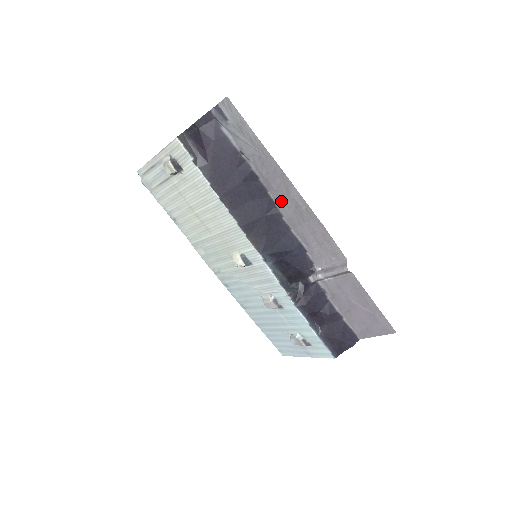
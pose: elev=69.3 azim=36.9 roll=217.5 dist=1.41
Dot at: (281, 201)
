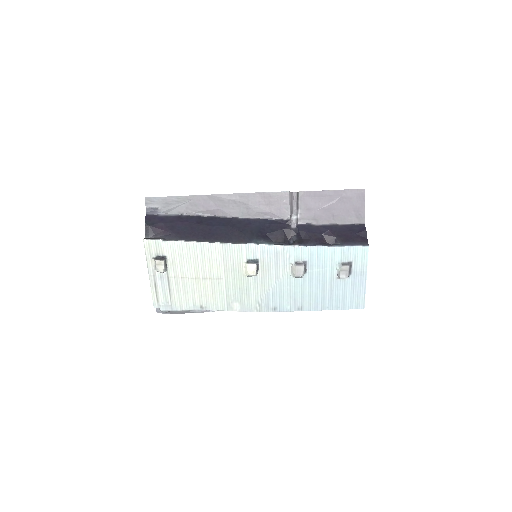
Dot at: (226, 211)
